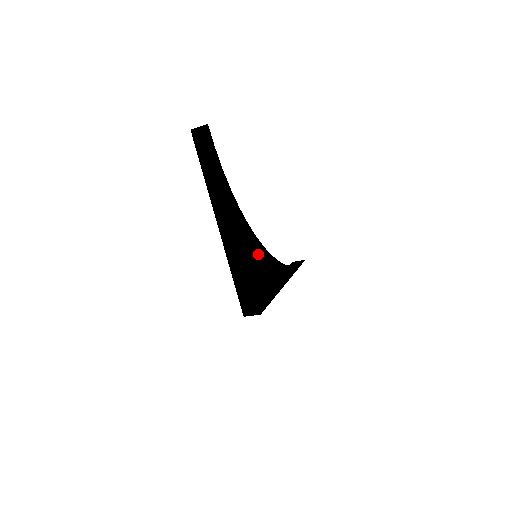
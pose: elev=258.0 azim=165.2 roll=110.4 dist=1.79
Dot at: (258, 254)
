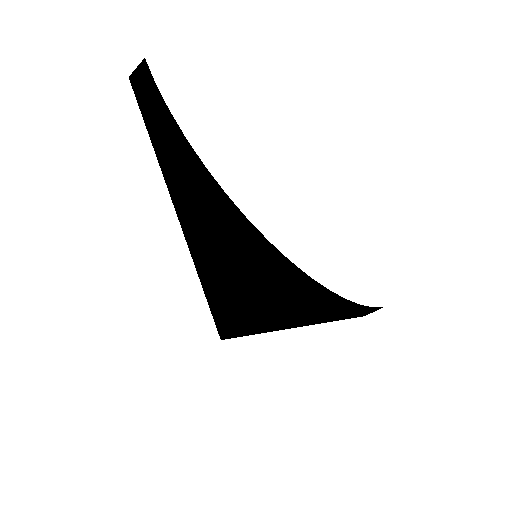
Dot at: (249, 241)
